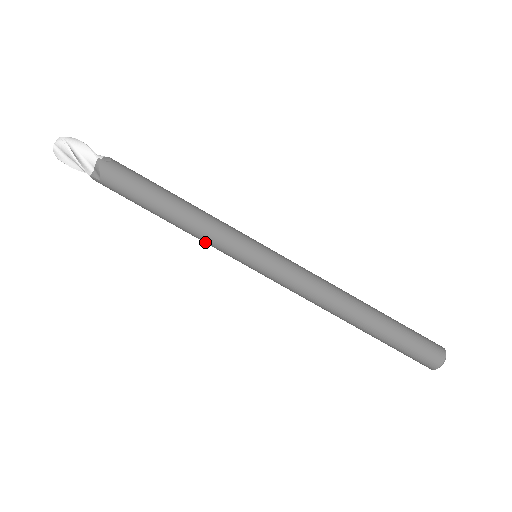
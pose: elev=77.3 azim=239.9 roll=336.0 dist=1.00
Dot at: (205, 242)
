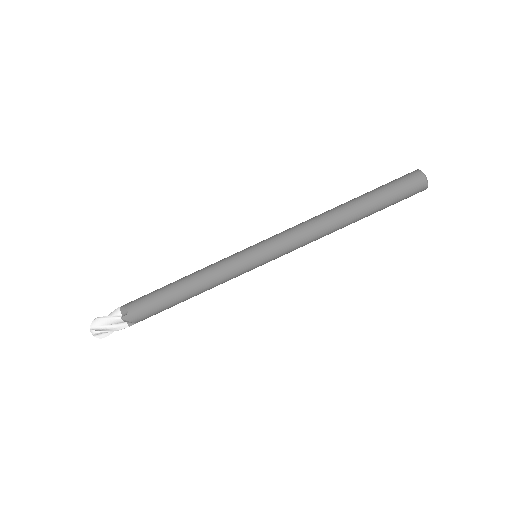
Dot at: (222, 283)
